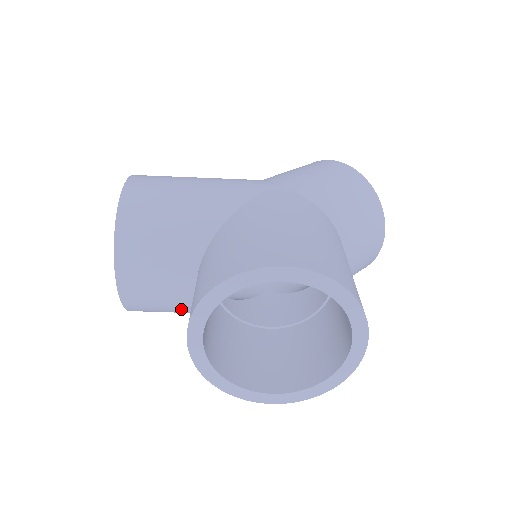
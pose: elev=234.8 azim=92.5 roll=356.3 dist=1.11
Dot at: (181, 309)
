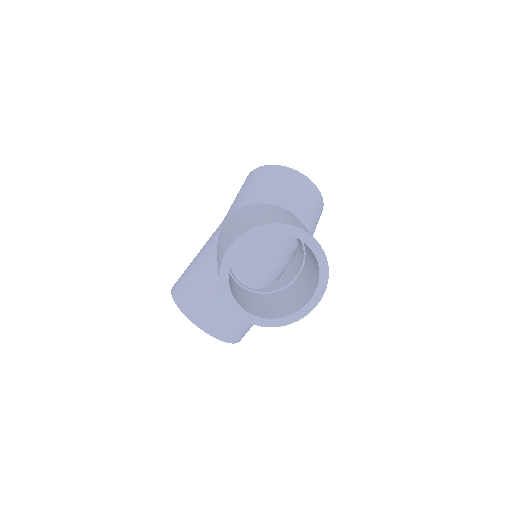
Dot at: occluded
